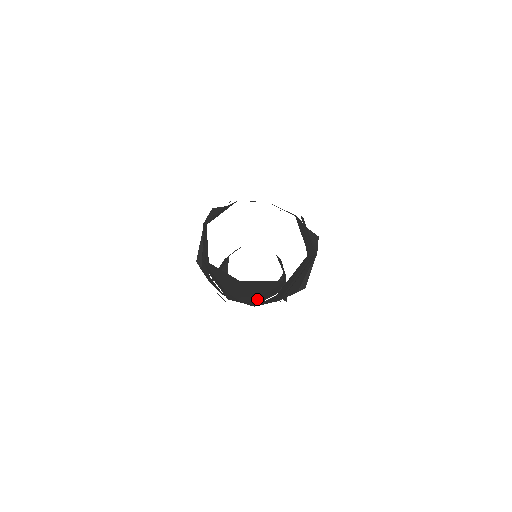
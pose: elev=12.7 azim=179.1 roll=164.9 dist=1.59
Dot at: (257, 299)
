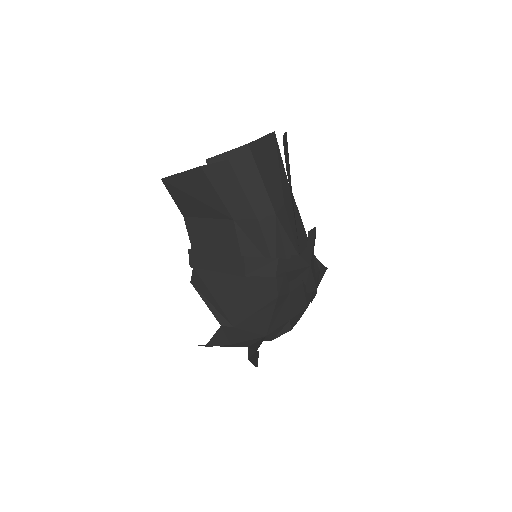
Dot at: (286, 209)
